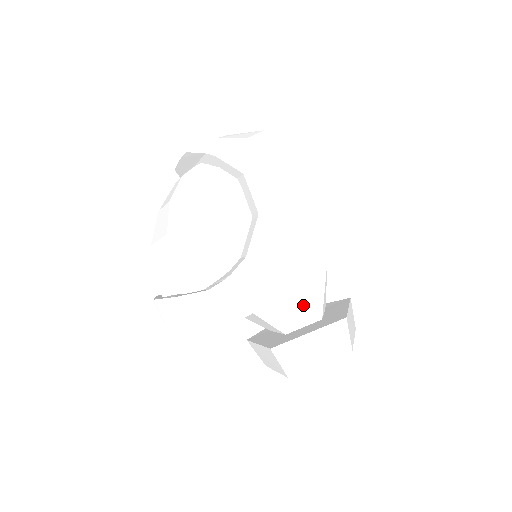
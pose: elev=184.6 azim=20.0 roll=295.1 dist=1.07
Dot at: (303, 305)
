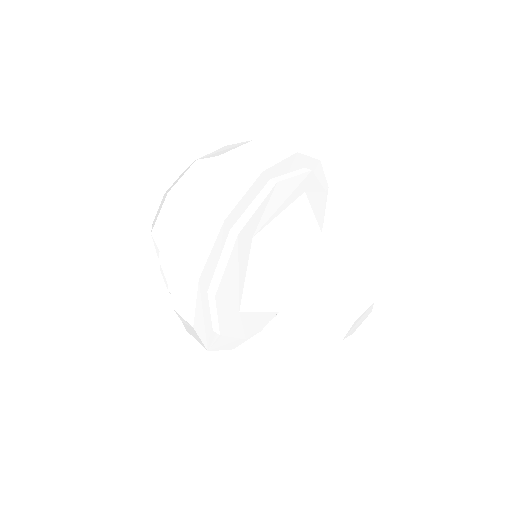
Dot at: (281, 284)
